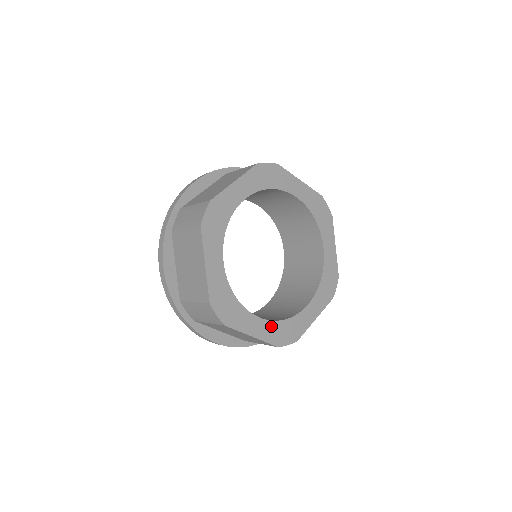
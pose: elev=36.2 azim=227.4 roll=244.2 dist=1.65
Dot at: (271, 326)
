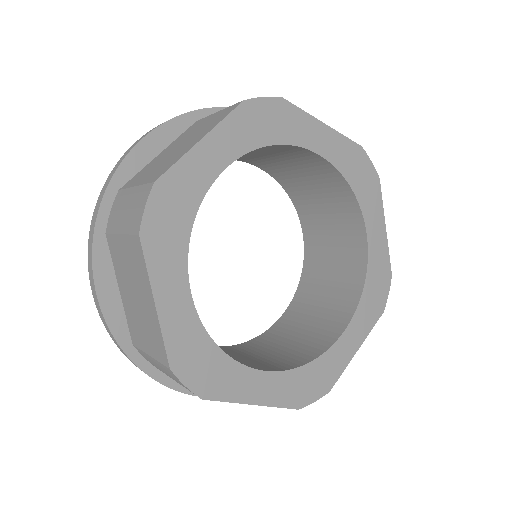
Dot at: (285, 379)
